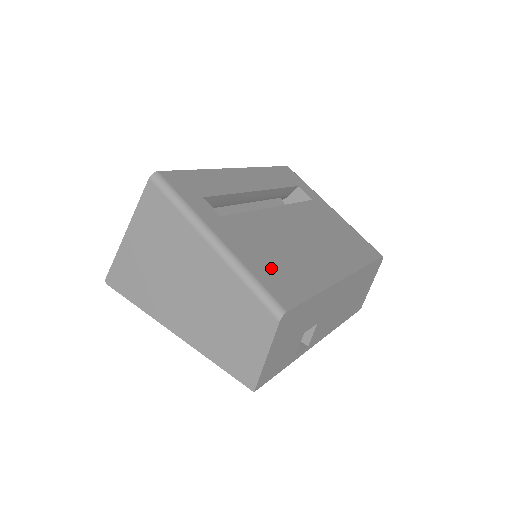
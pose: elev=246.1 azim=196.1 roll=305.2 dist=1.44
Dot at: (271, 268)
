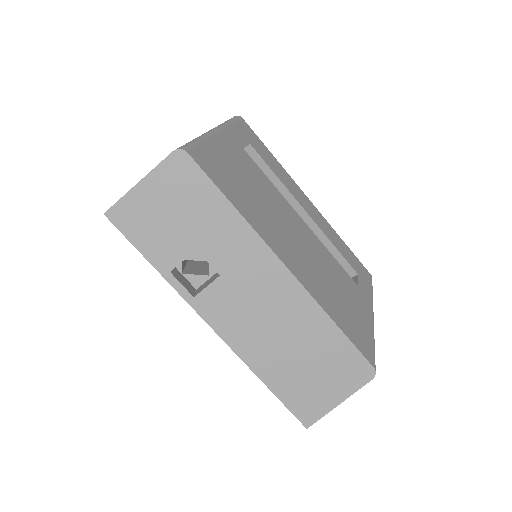
Dot at: (226, 167)
